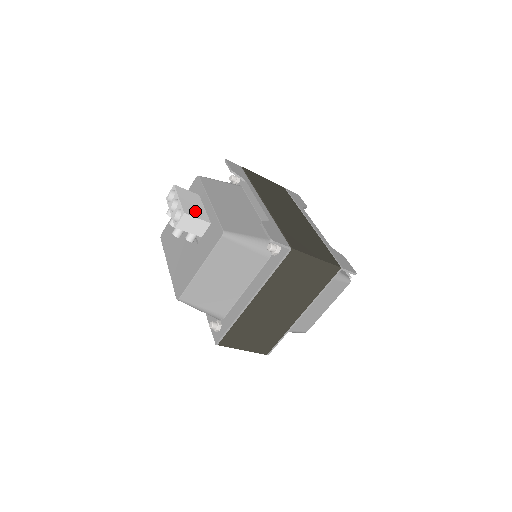
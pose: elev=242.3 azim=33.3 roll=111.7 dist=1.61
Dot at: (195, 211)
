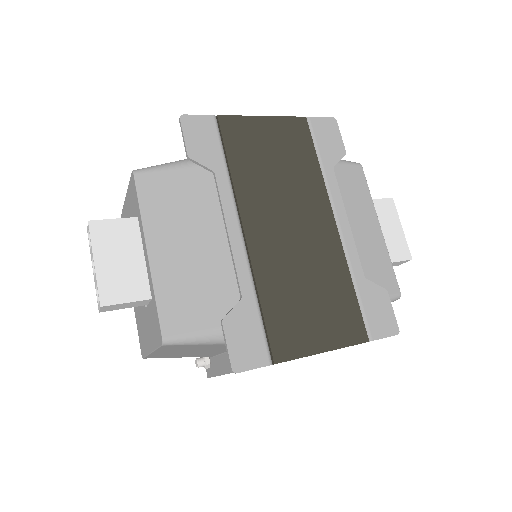
Dot at: (123, 283)
